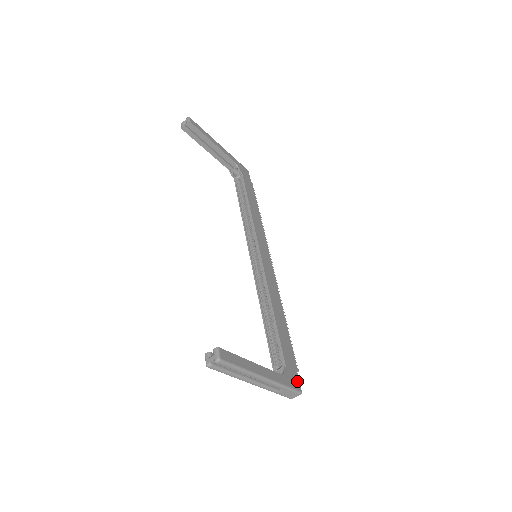
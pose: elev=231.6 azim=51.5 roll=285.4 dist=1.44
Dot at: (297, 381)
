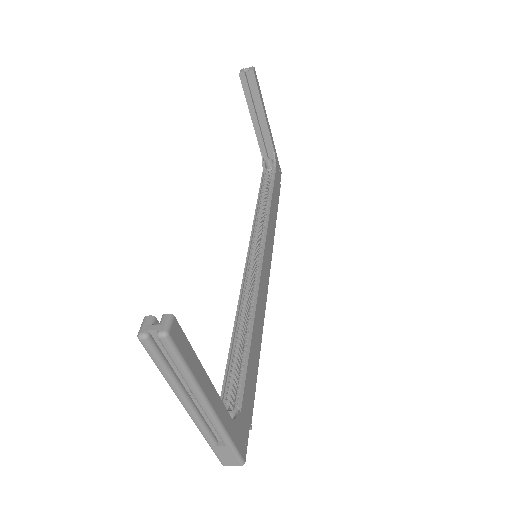
Dot at: (245, 442)
